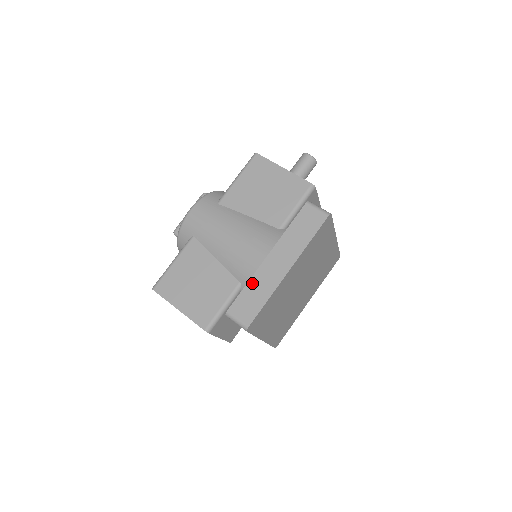
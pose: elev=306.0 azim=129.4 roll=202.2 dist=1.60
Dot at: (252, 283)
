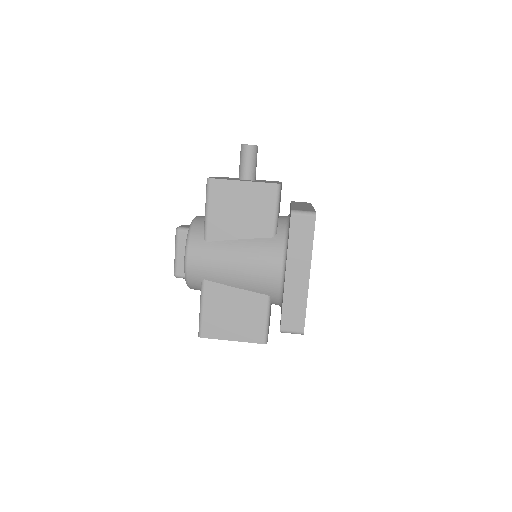
Dot at: (286, 300)
